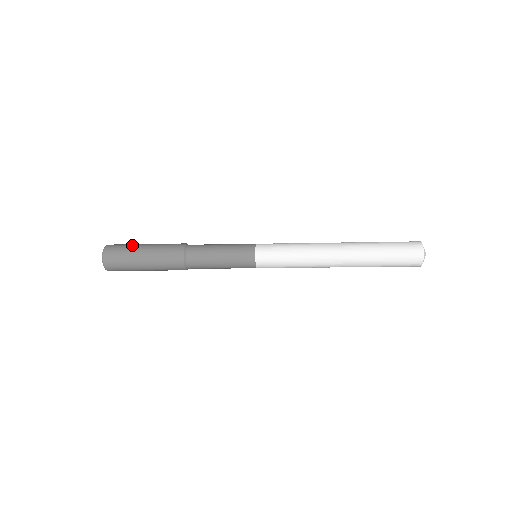
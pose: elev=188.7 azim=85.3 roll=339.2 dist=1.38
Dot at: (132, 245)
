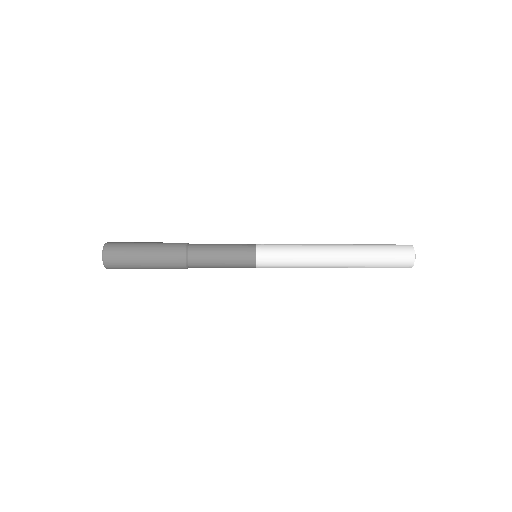
Dot at: (131, 249)
